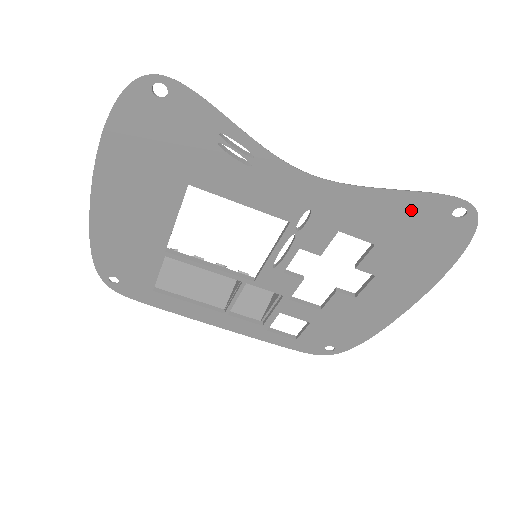
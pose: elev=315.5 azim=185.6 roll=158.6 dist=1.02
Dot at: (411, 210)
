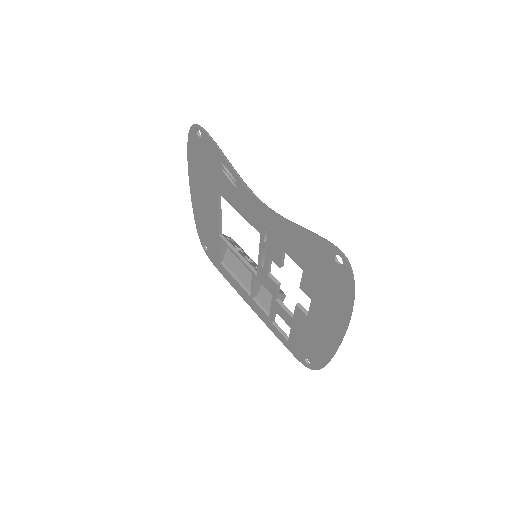
Dot at: (312, 247)
